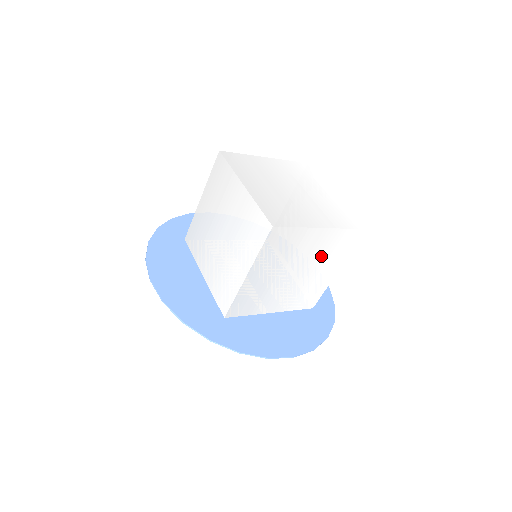
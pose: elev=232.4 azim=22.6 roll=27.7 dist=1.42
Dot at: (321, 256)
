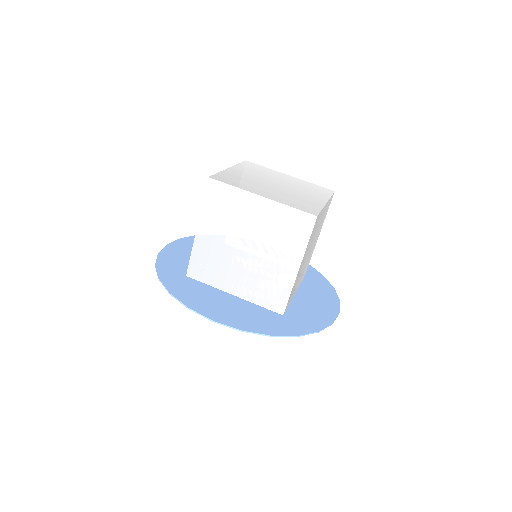
Dot at: (319, 227)
